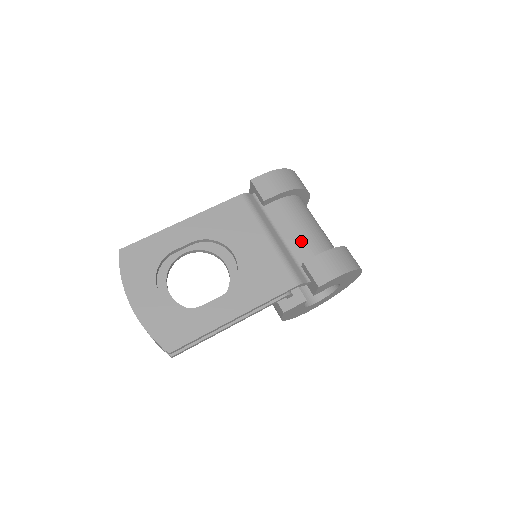
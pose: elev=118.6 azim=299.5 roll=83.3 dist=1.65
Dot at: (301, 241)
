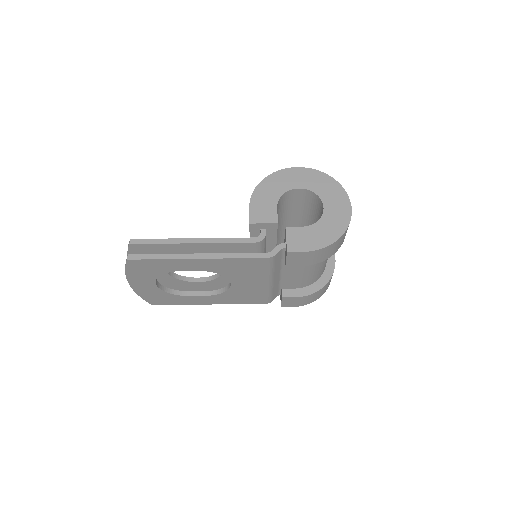
Dot at: (296, 280)
